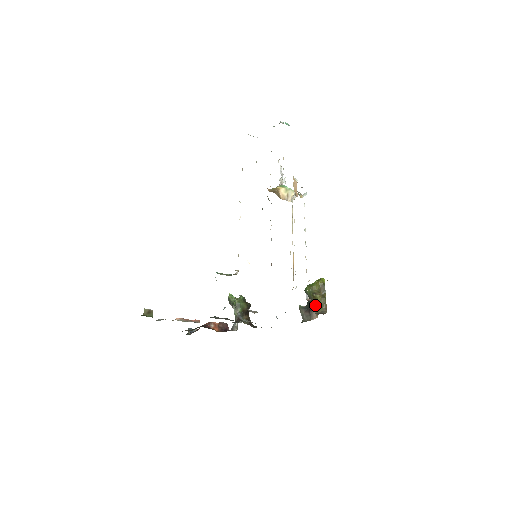
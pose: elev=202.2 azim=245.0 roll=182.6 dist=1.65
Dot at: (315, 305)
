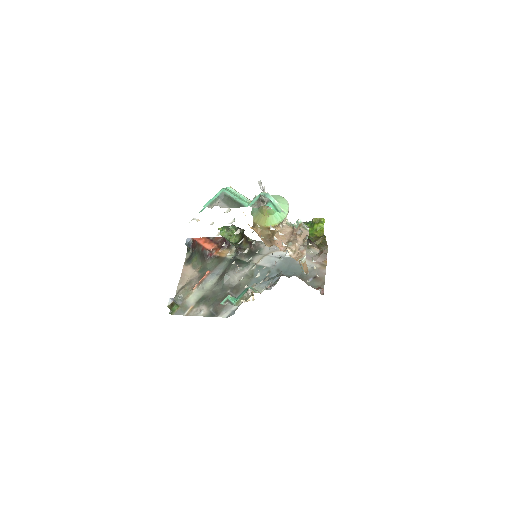
Dot at: occluded
